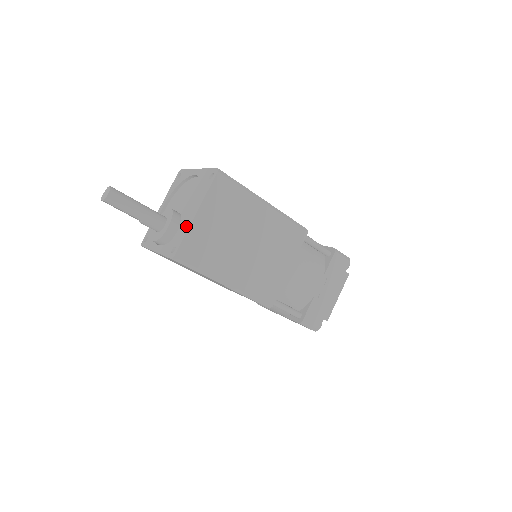
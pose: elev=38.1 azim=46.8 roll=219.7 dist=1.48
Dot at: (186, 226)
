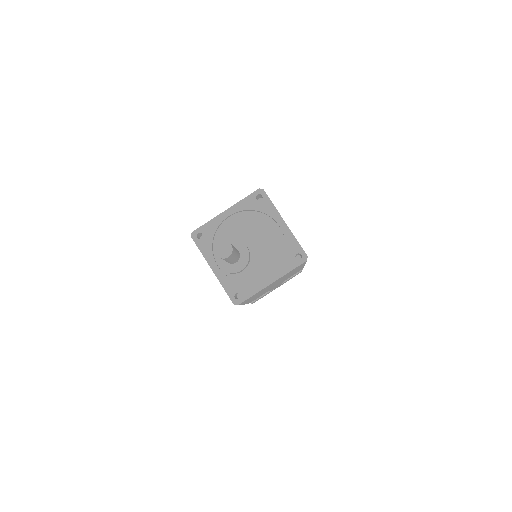
Dot at: (258, 285)
